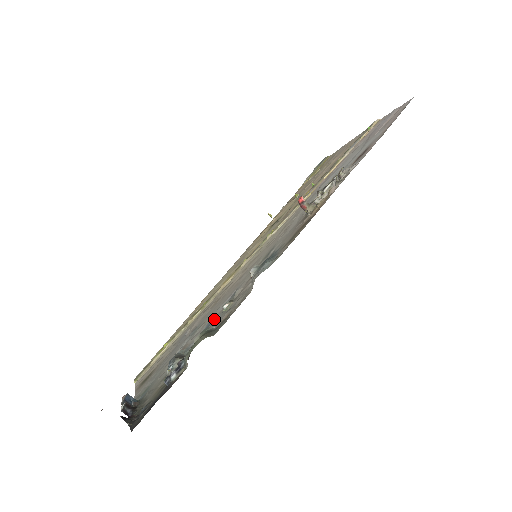
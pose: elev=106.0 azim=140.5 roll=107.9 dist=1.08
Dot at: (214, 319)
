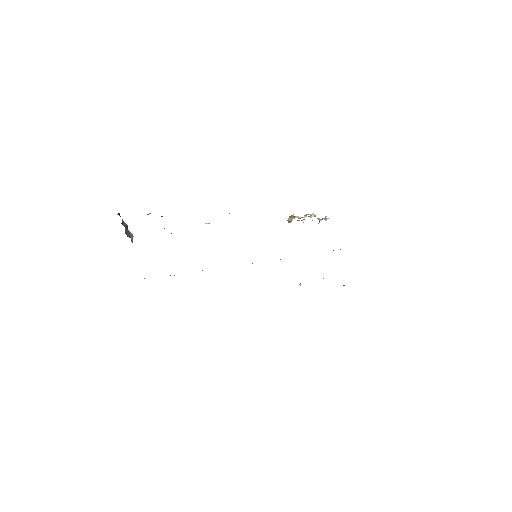
Dot at: occluded
